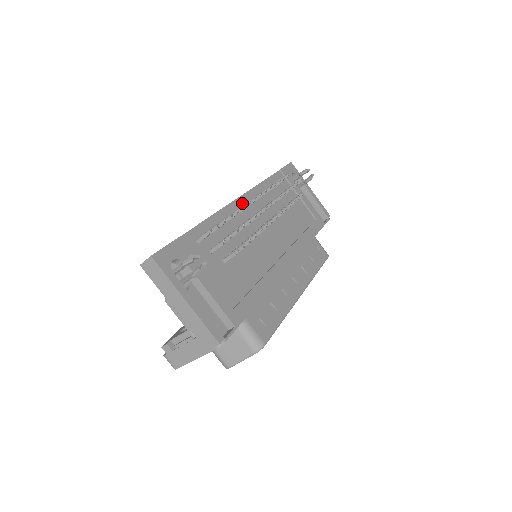
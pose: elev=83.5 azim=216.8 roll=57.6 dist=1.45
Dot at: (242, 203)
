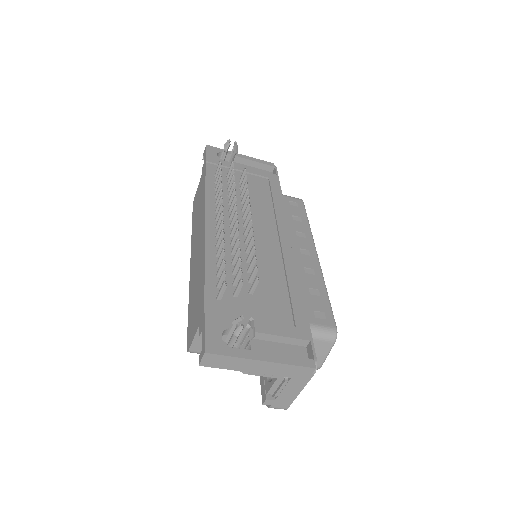
Dot at: (212, 225)
